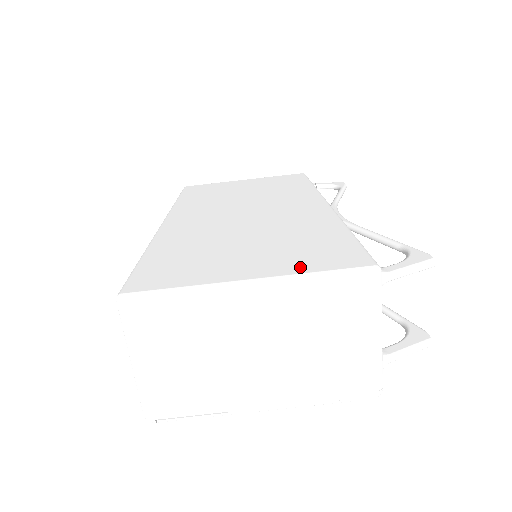
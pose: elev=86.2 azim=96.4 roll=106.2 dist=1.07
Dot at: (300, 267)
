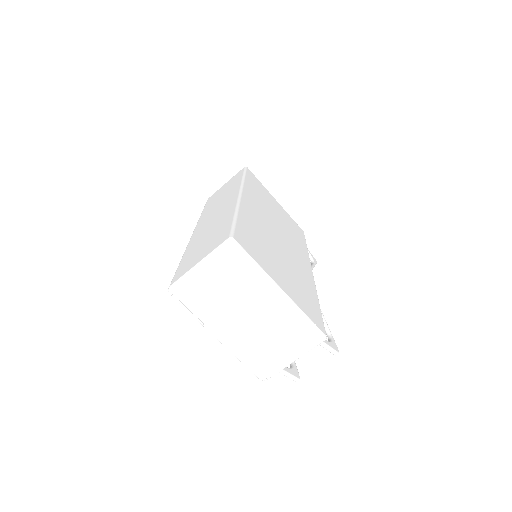
Dot at: (301, 305)
